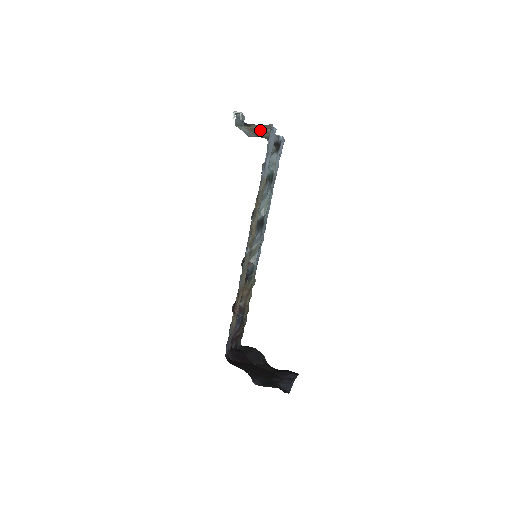
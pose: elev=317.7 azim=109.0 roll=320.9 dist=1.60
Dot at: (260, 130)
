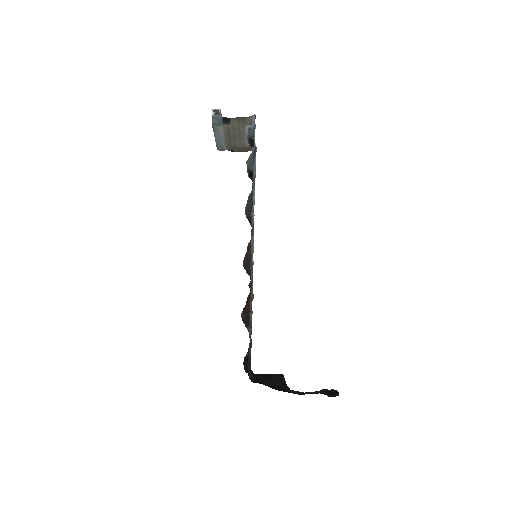
Dot at: (236, 133)
